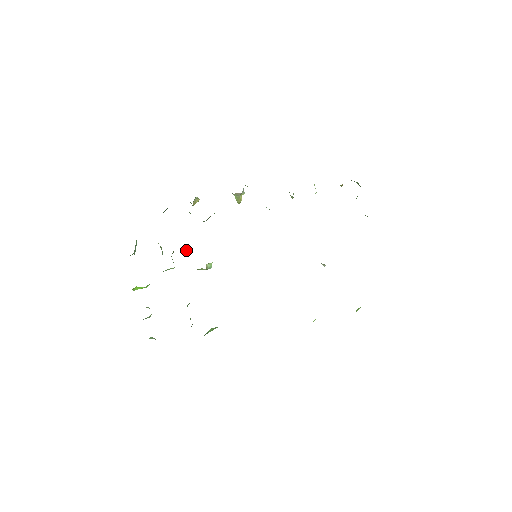
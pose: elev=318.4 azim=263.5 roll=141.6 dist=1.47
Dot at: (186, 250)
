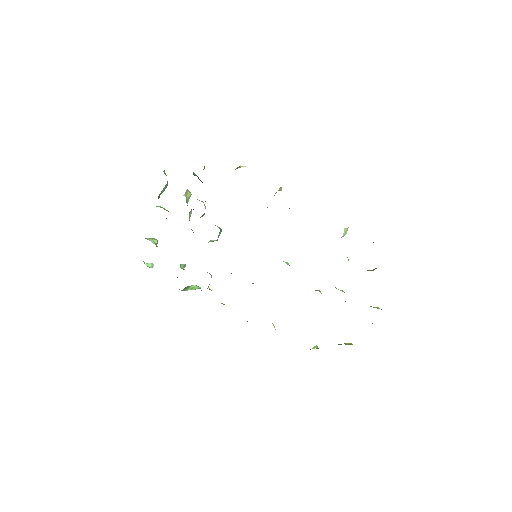
Dot at: (204, 214)
